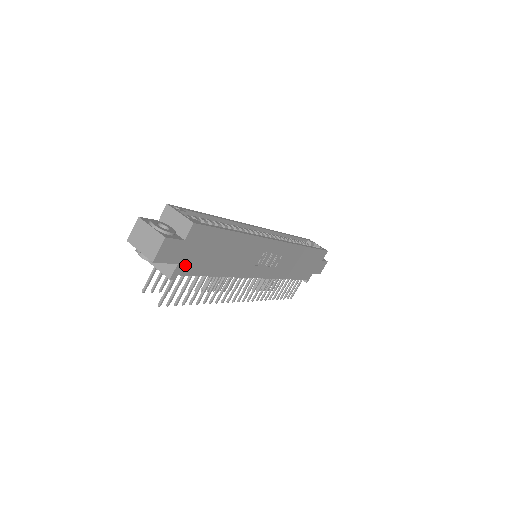
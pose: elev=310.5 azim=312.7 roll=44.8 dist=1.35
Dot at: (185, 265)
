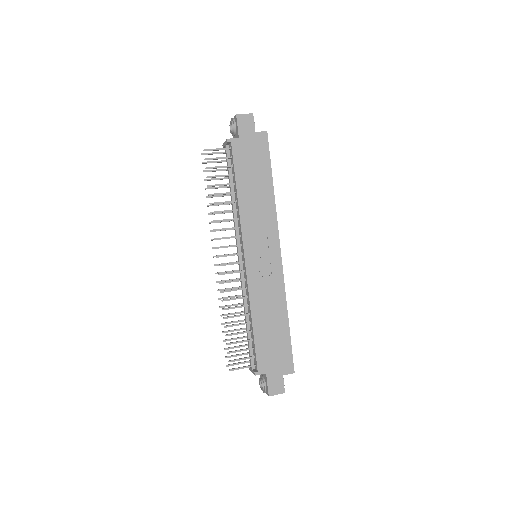
Dot at: (239, 147)
